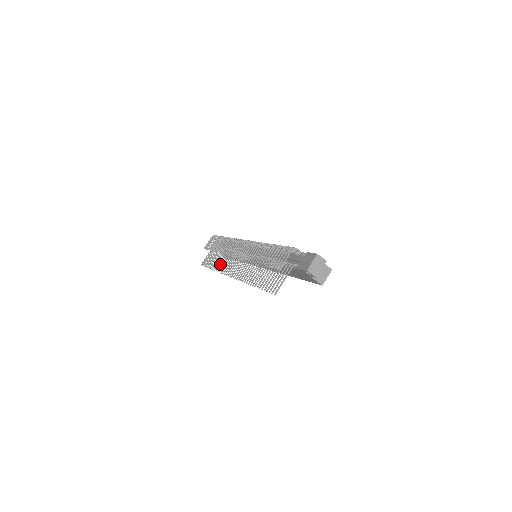
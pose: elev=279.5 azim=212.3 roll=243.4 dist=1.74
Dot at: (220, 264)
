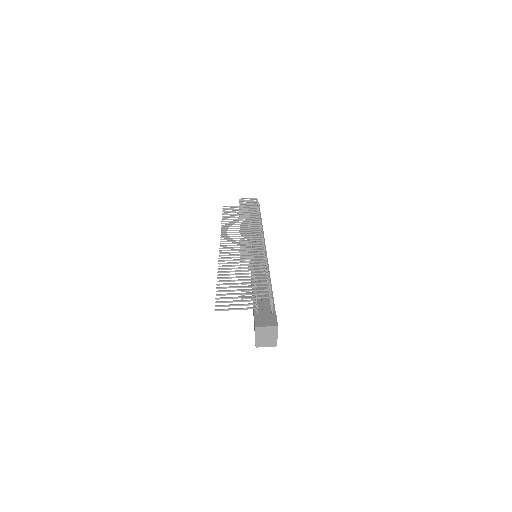
Dot at: (230, 226)
